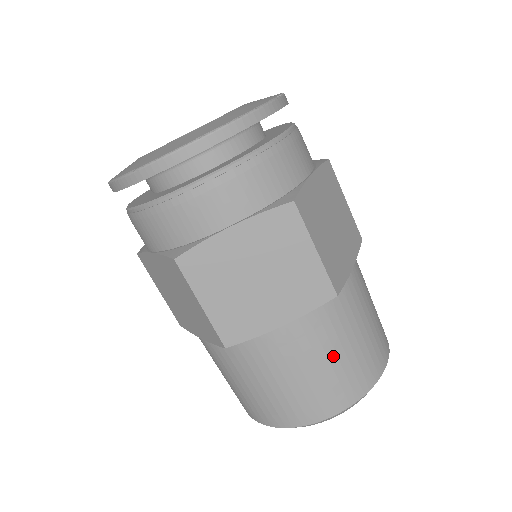
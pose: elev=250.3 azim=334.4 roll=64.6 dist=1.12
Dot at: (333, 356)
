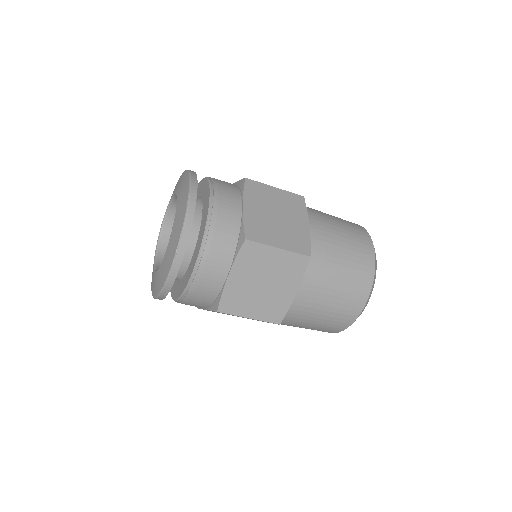
Dot at: (307, 326)
